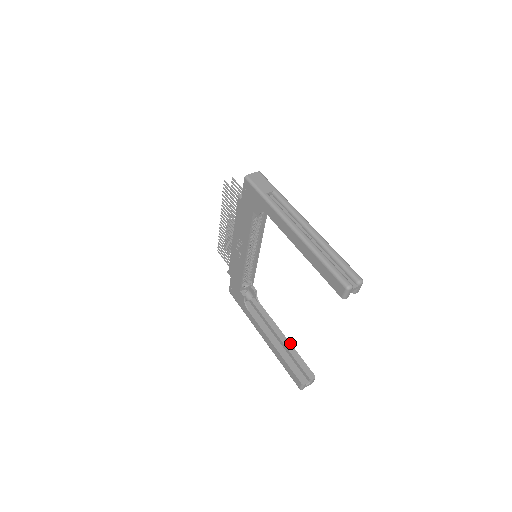
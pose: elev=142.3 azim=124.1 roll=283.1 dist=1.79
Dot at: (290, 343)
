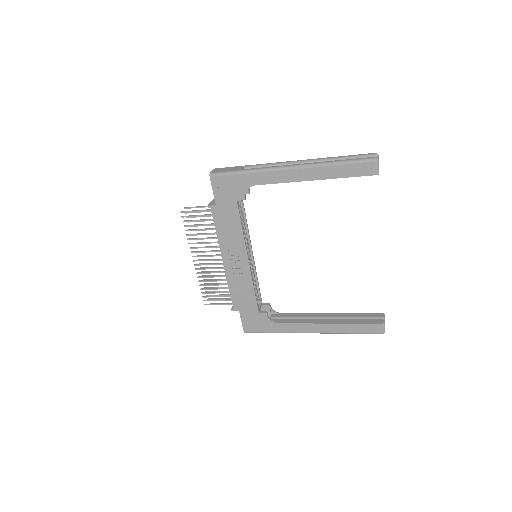
Dot at: (337, 313)
